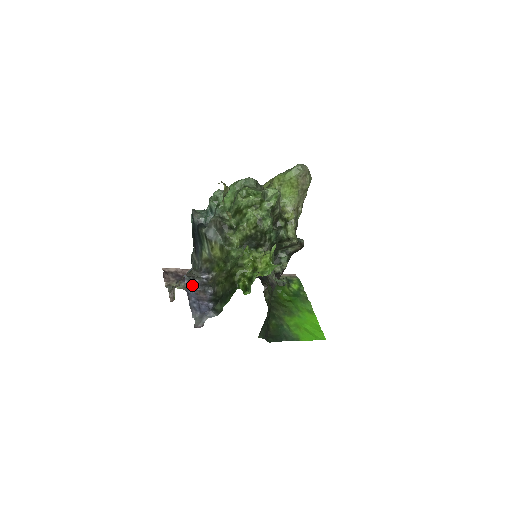
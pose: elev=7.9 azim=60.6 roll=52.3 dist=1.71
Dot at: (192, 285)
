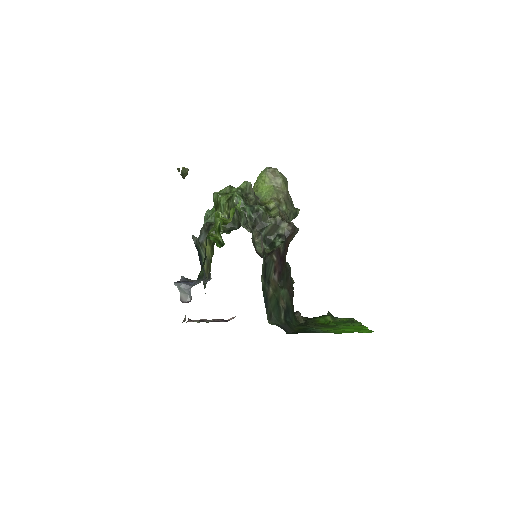
Dot at: (188, 281)
